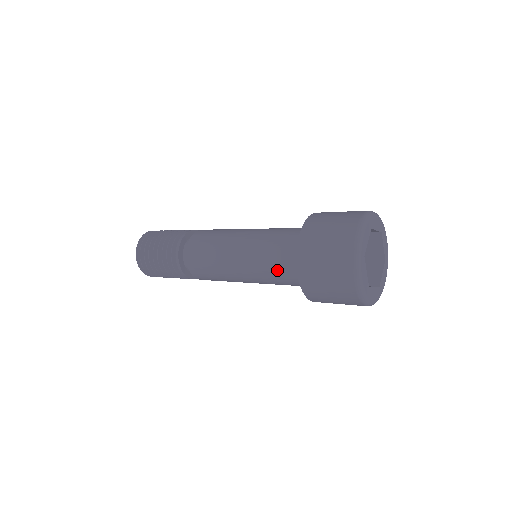
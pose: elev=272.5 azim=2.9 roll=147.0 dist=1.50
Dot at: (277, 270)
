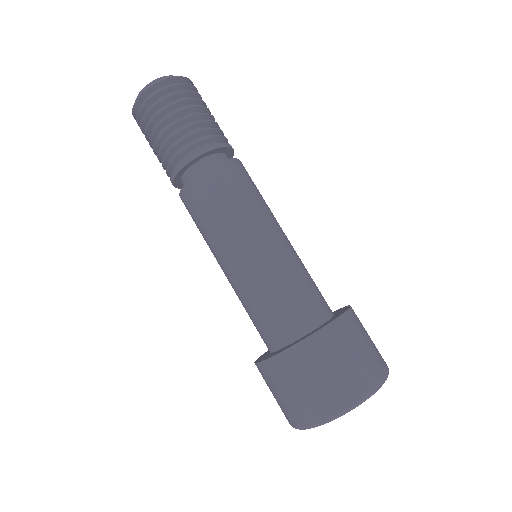
Dot at: (273, 306)
